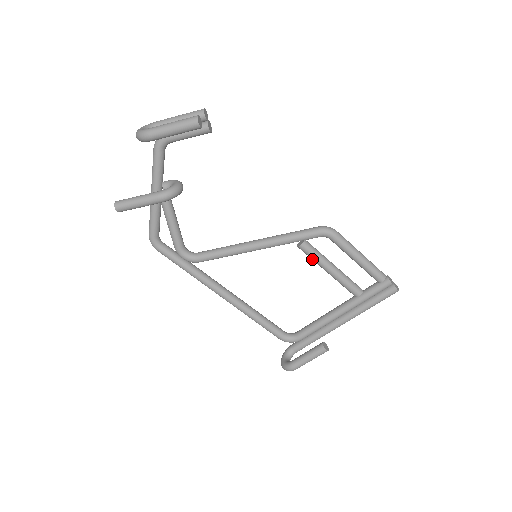
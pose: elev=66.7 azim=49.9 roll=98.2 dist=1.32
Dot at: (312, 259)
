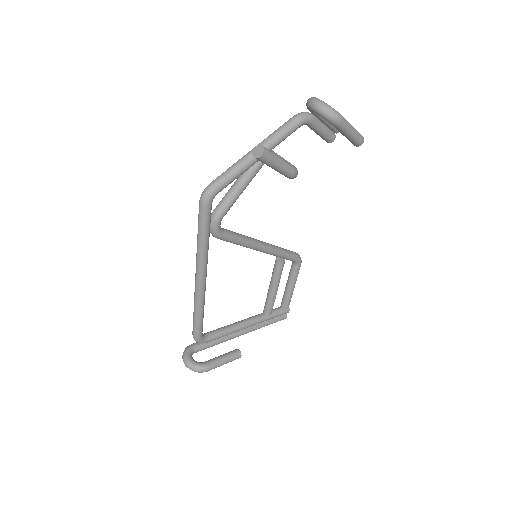
Dot at: (276, 276)
